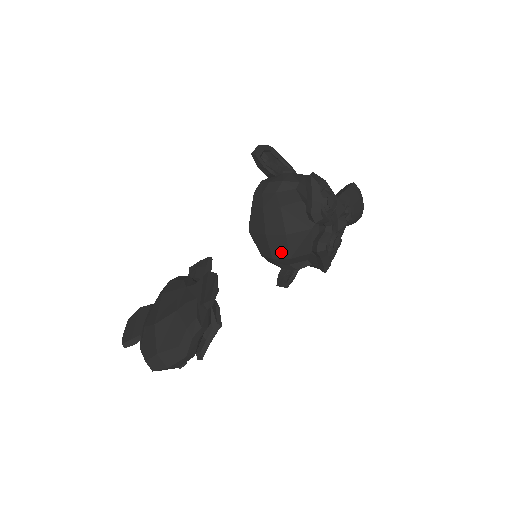
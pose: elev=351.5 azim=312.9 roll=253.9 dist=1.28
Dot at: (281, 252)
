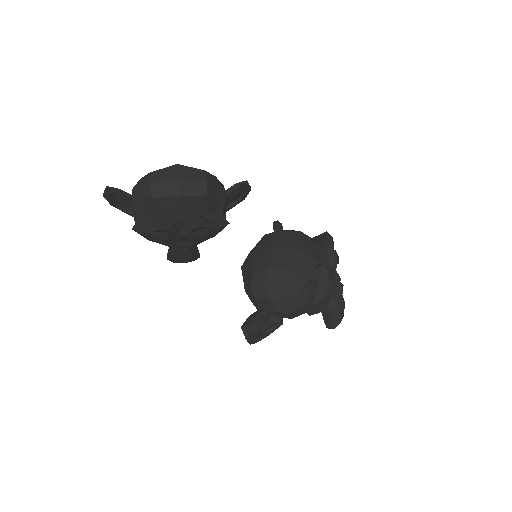
Dot at: (282, 263)
